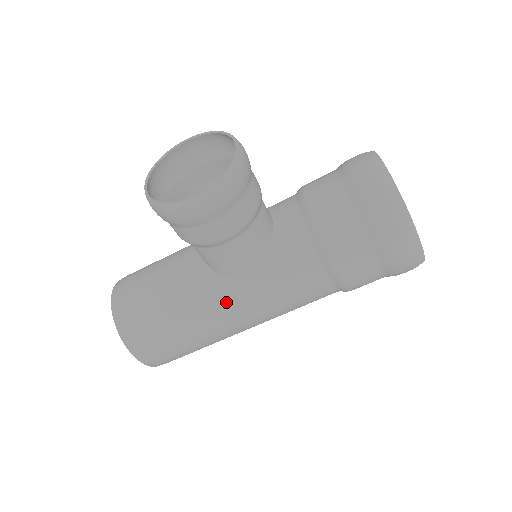
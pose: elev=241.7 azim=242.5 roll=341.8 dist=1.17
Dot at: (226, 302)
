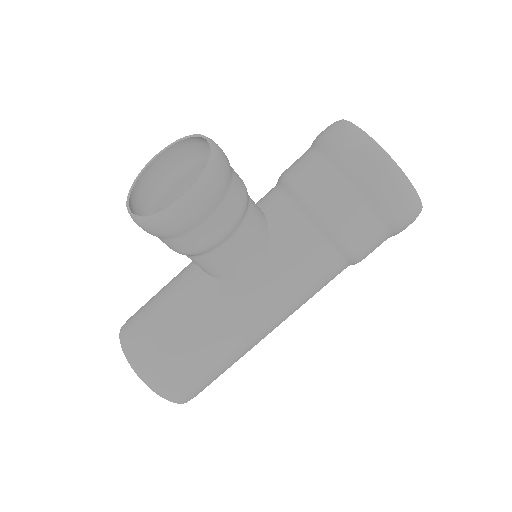
Dot at: (240, 307)
